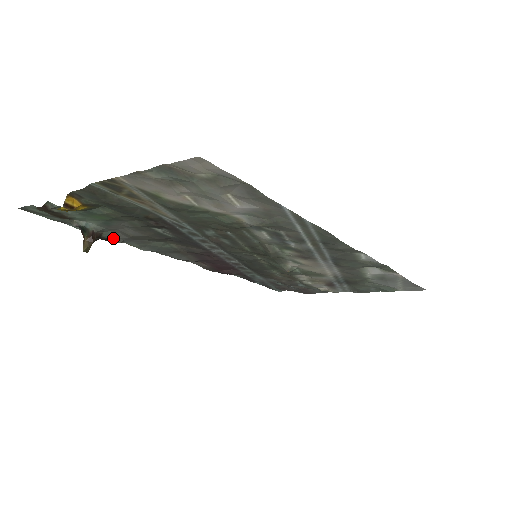
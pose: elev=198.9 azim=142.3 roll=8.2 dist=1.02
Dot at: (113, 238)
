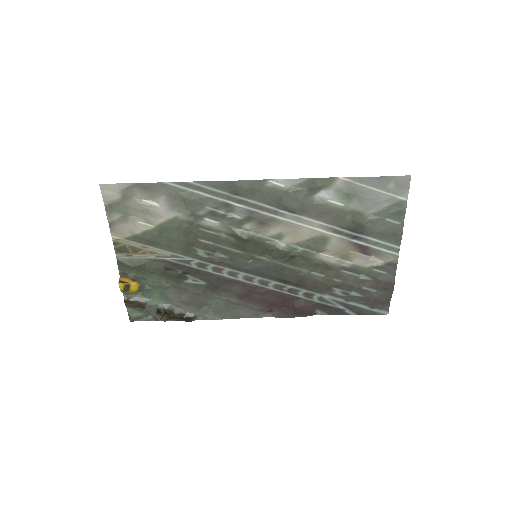
Dot at: (185, 314)
